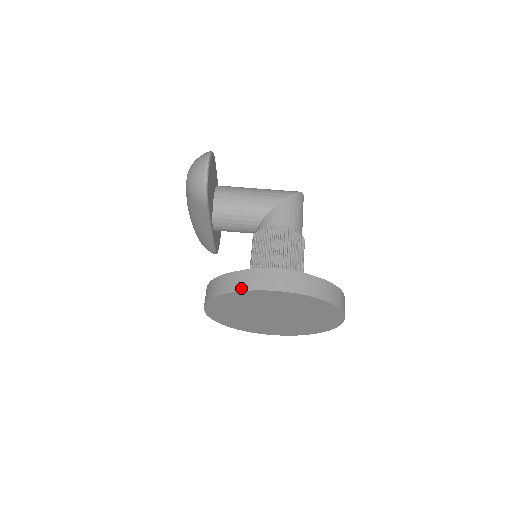
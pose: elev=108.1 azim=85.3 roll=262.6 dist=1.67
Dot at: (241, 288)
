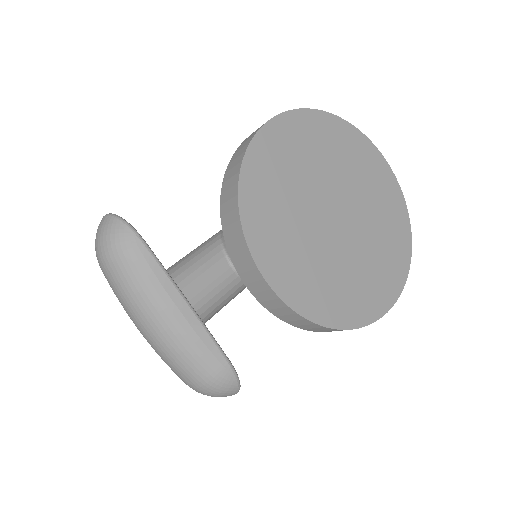
Dot at: (244, 150)
